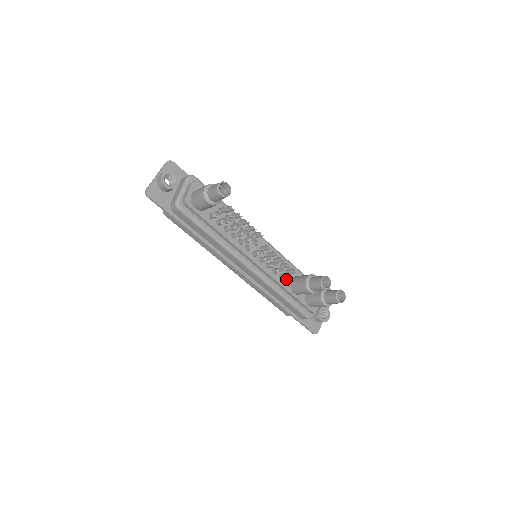
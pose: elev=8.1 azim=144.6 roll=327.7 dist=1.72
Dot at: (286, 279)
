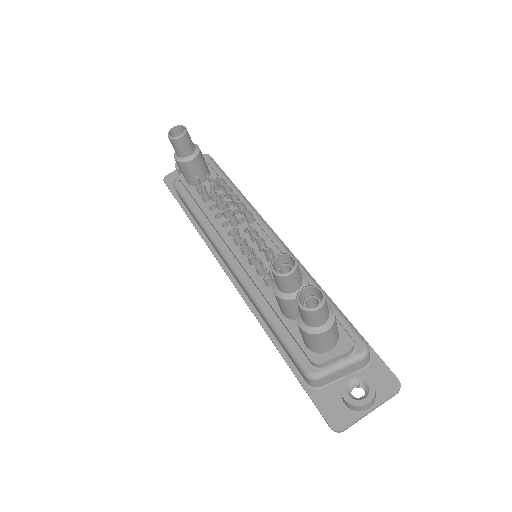
Dot at: occluded
